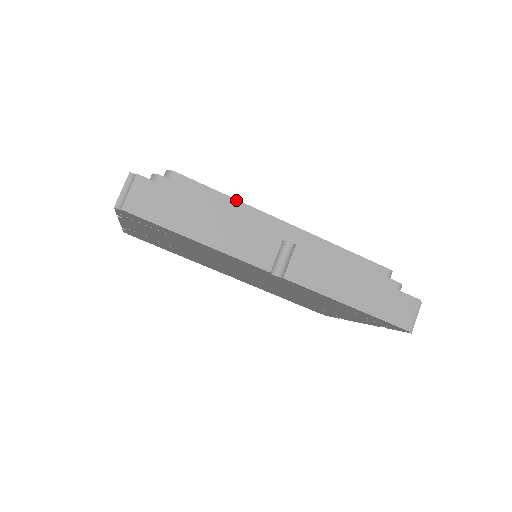
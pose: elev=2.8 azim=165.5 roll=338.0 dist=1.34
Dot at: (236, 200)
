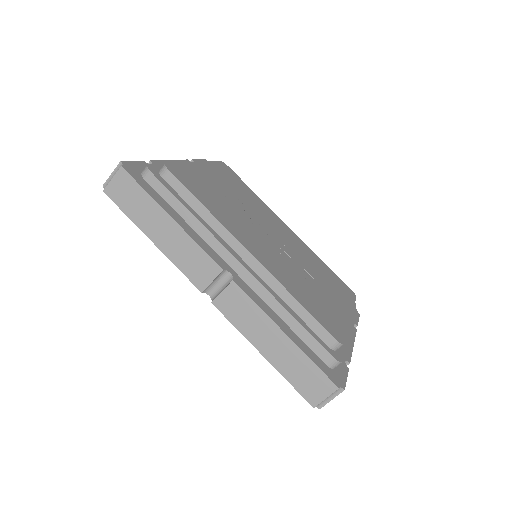
Dot at: (210, 213)
